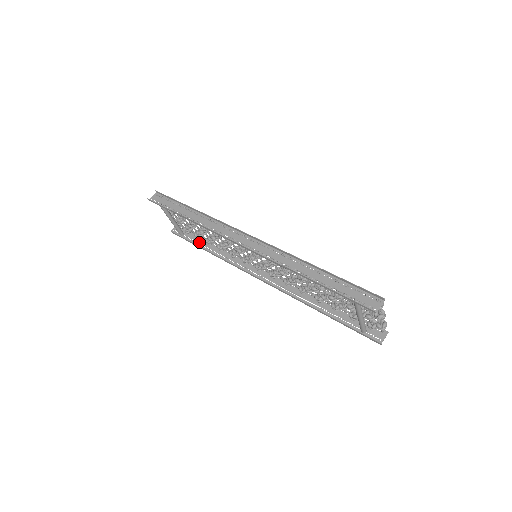
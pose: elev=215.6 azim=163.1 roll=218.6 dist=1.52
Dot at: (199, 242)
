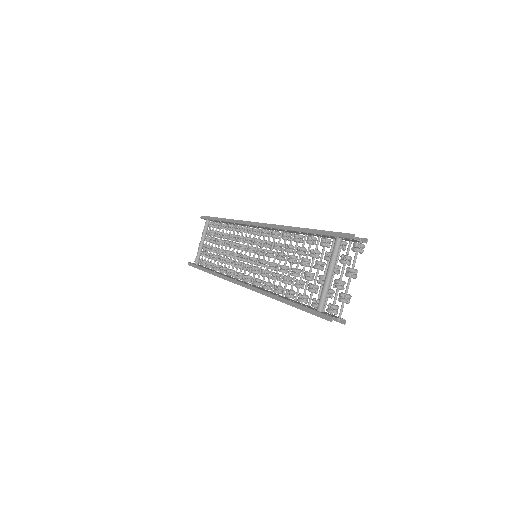
Dot at: (206, 268)
